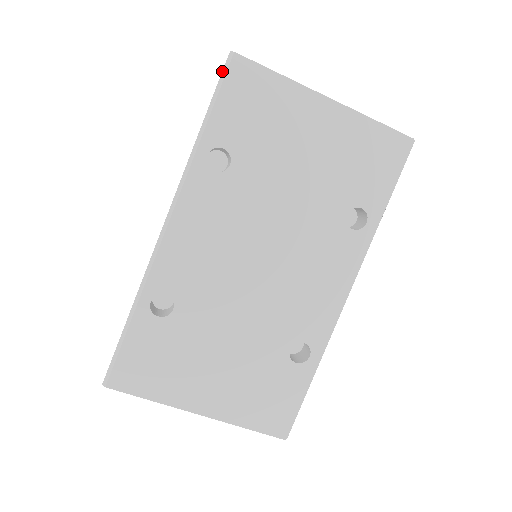
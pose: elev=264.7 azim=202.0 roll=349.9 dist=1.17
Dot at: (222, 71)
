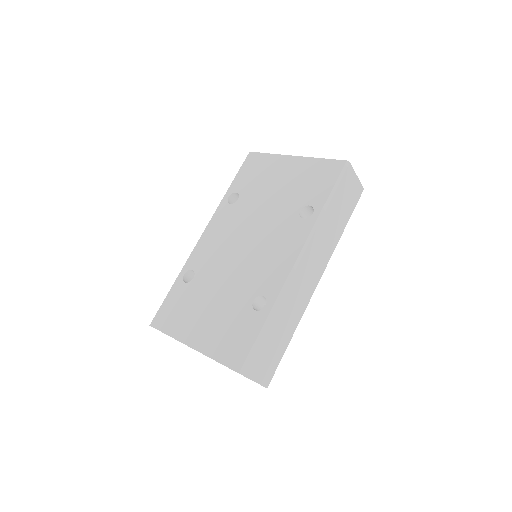
Dot at: (244, 162)
